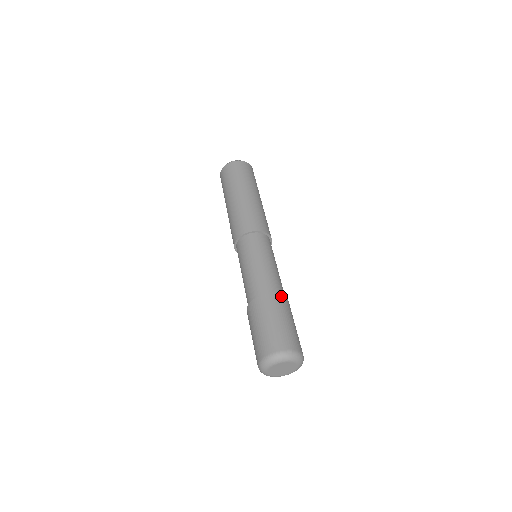
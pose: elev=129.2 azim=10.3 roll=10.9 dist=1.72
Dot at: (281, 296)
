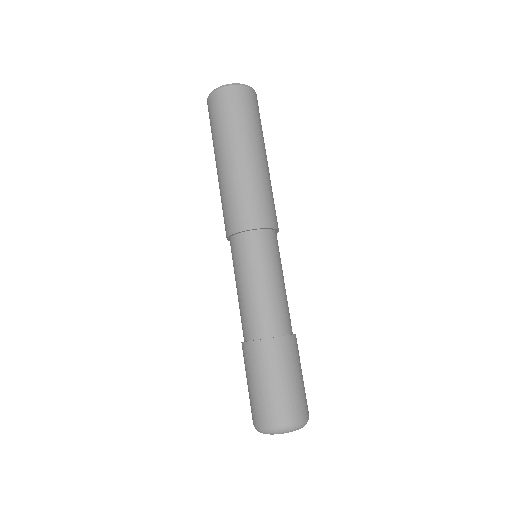
Dot at: (293, 337)
